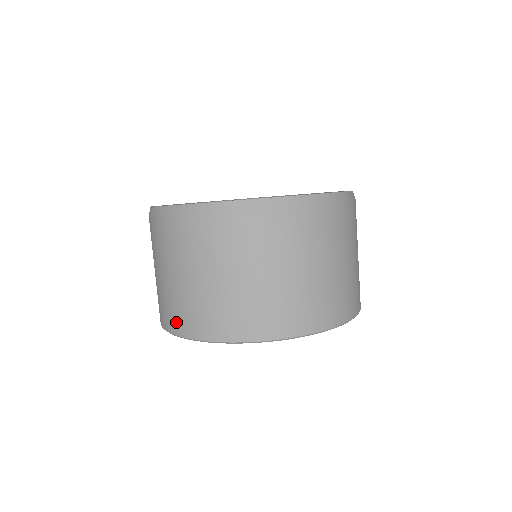
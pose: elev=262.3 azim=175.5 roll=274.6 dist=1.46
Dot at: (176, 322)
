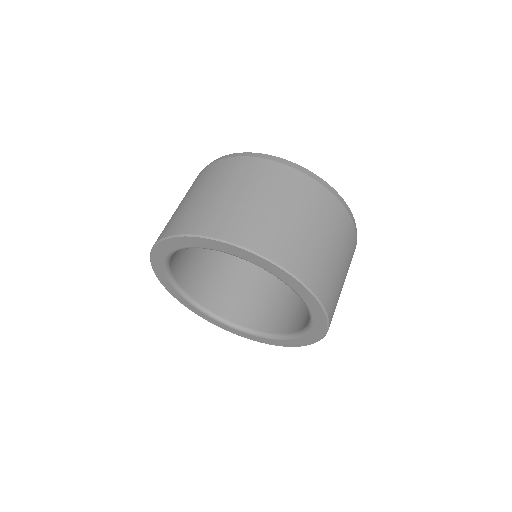
Dot at: occluded
